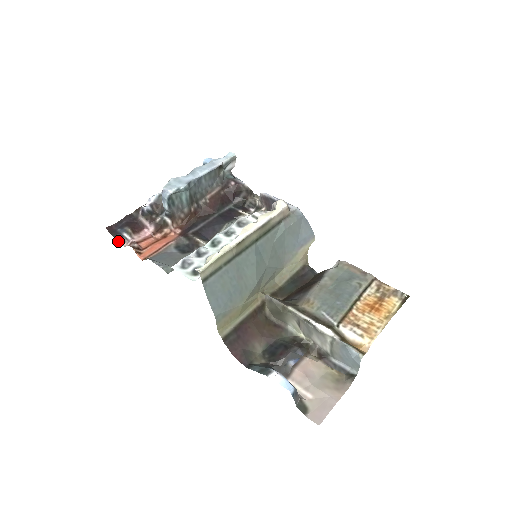
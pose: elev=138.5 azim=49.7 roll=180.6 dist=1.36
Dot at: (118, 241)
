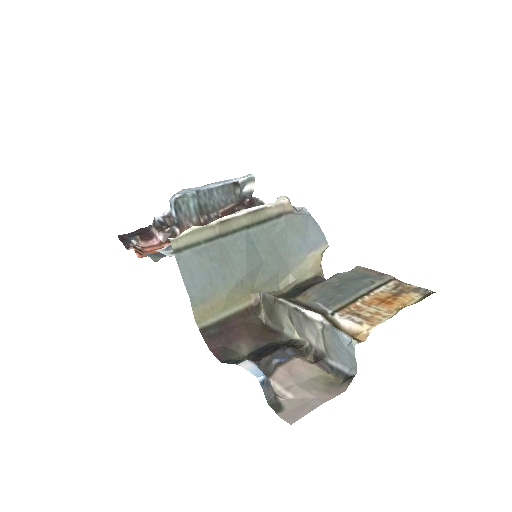
Dot at: (125, 246)
